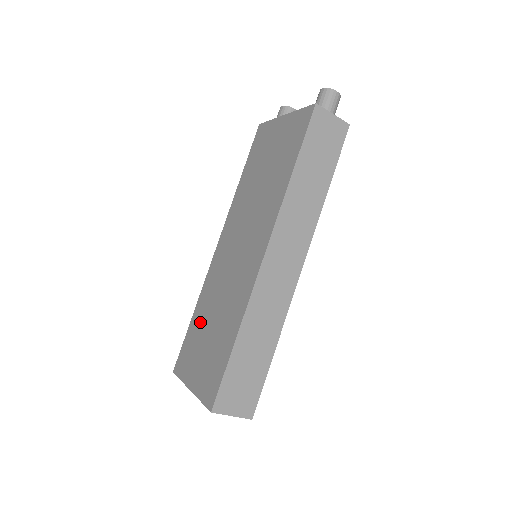
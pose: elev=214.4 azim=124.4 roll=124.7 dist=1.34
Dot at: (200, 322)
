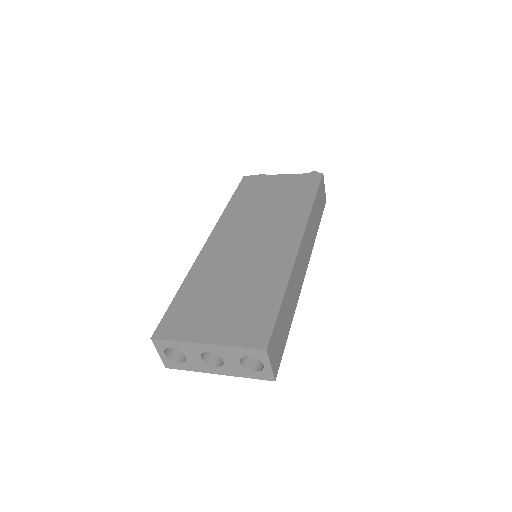
Dot at: (201, 291)
